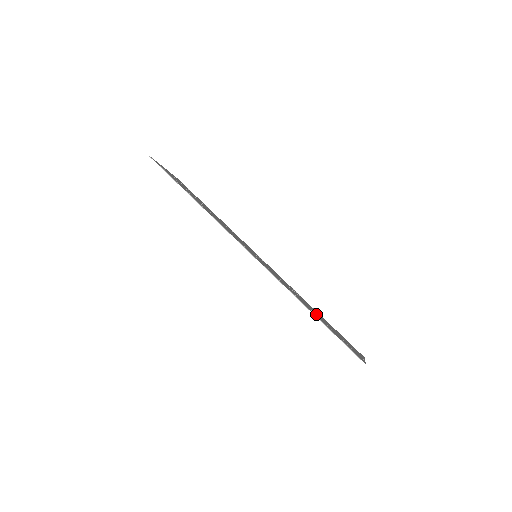
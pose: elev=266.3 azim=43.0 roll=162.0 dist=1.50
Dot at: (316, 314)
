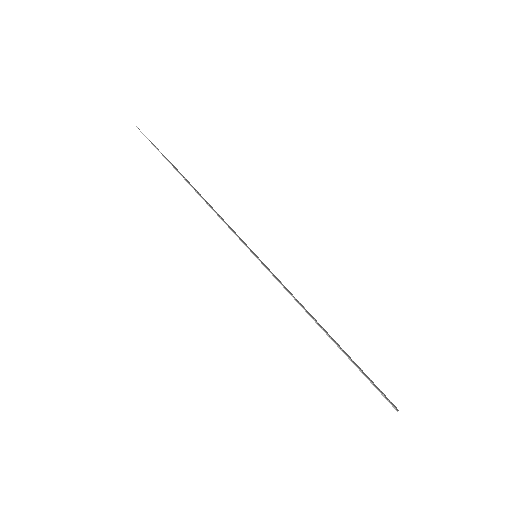
Dot at: occluded
